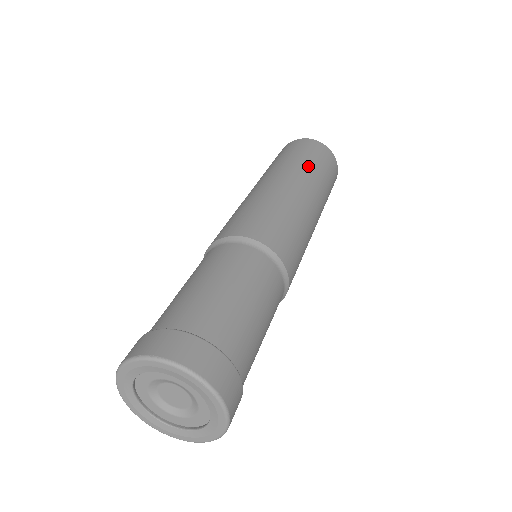
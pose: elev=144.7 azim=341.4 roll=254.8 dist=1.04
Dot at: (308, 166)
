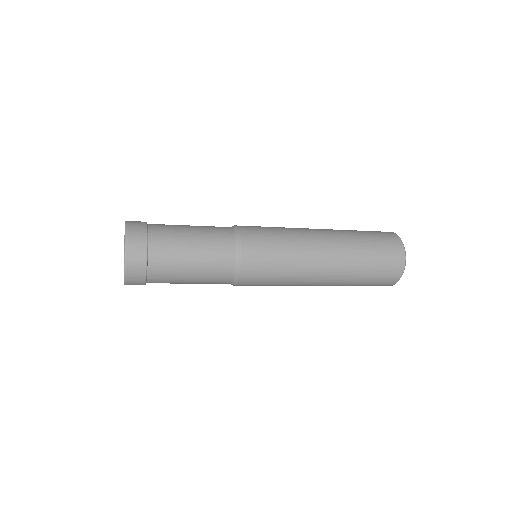
Dot at: (353, 235)
